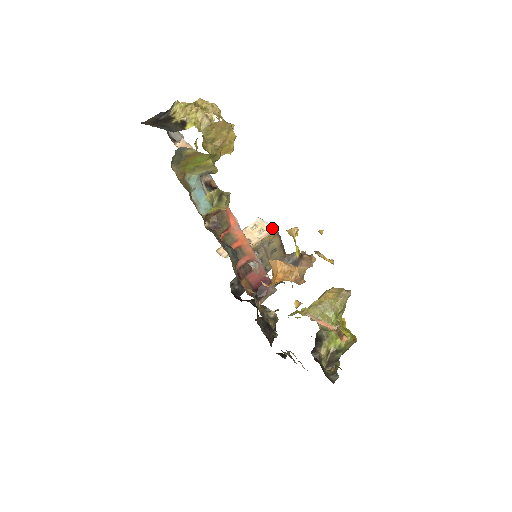
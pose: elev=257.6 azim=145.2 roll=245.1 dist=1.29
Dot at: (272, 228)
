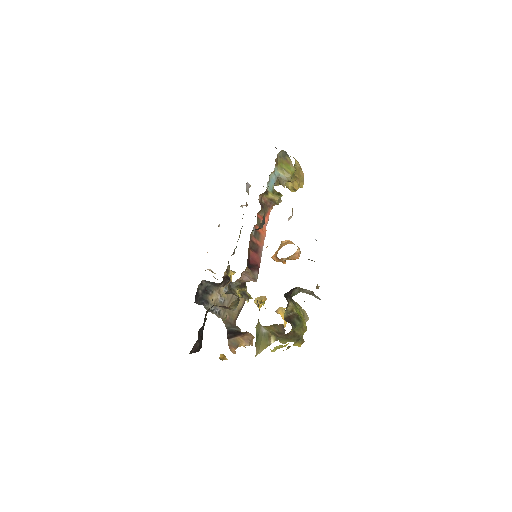
Dot at: occluded
